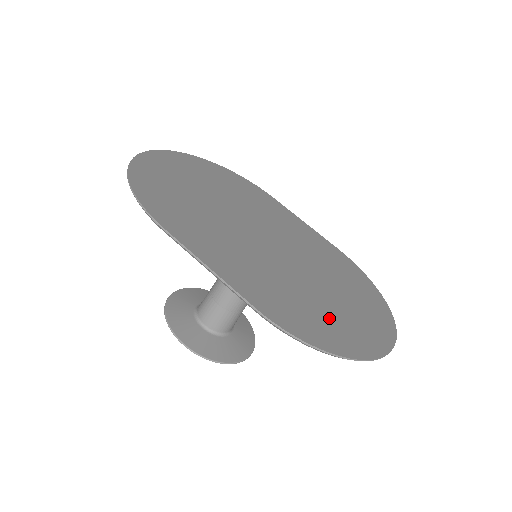
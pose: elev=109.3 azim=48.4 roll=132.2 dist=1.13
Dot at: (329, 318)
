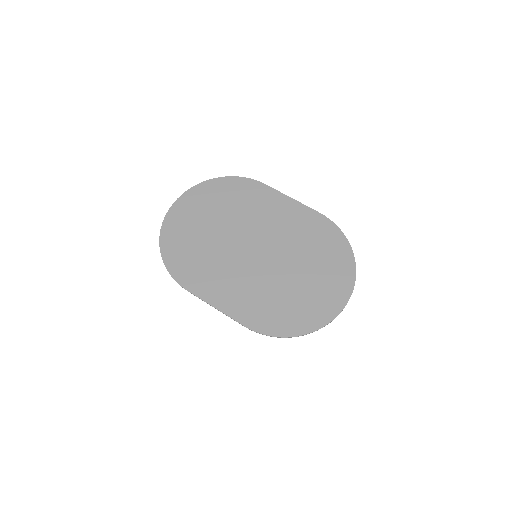
Dot at: (296, 305)
